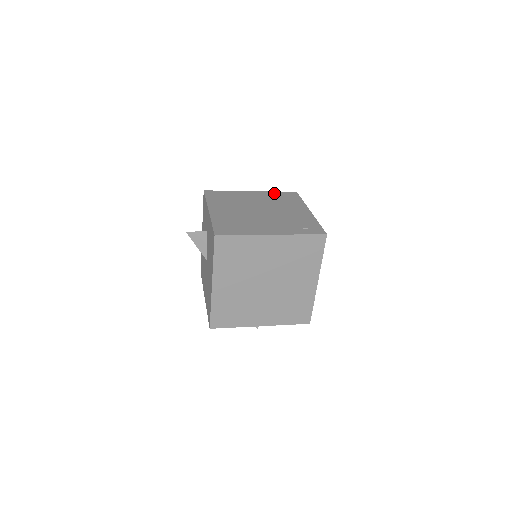
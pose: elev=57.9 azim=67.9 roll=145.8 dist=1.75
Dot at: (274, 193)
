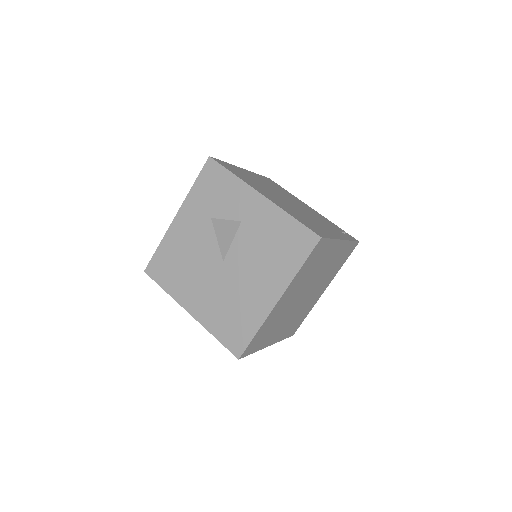
Dot at: (261, 176)
